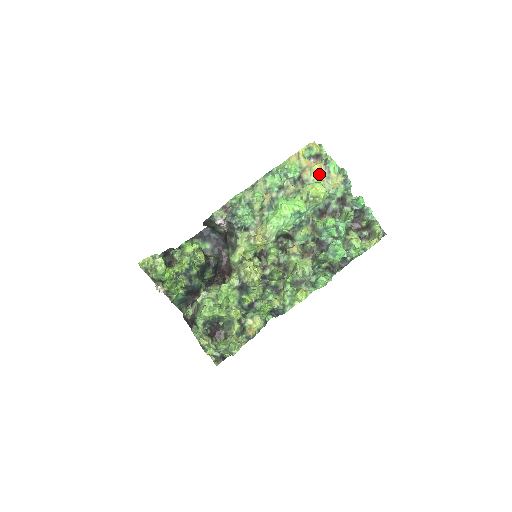
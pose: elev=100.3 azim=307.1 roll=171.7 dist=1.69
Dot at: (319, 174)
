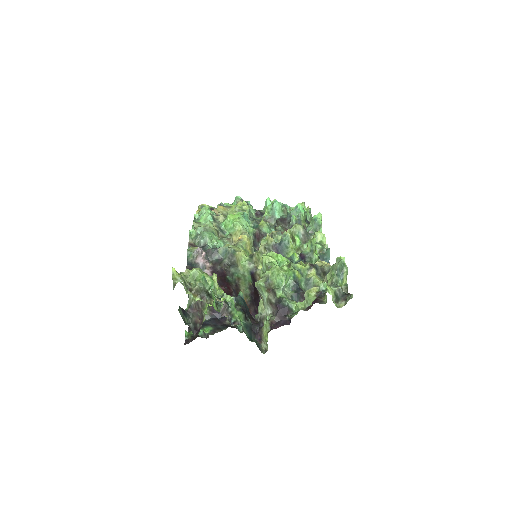
Dot at: (226, 210)
